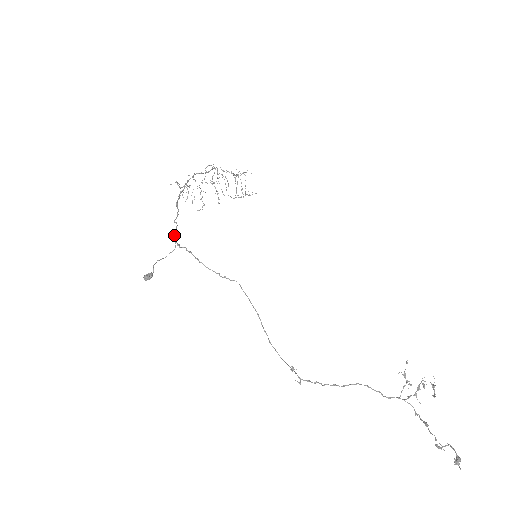
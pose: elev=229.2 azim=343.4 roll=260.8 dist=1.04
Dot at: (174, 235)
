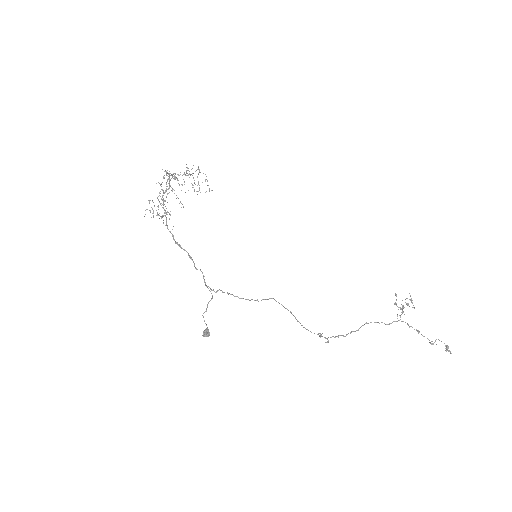
Dot at: occluded
